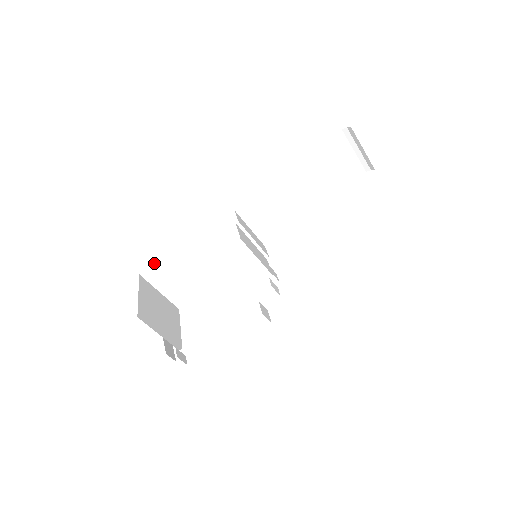
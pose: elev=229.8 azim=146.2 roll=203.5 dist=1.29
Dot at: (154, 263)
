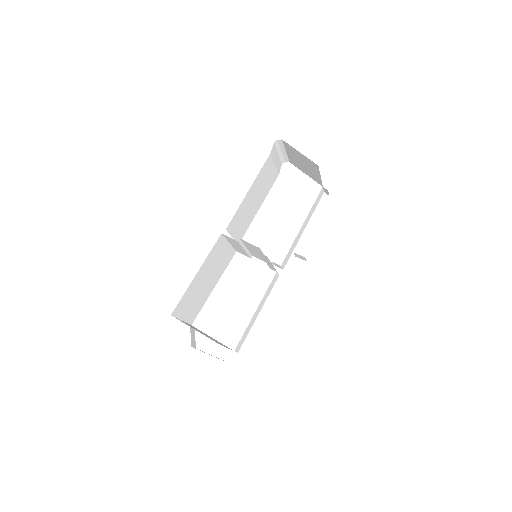
Dot at: (180, 300)
